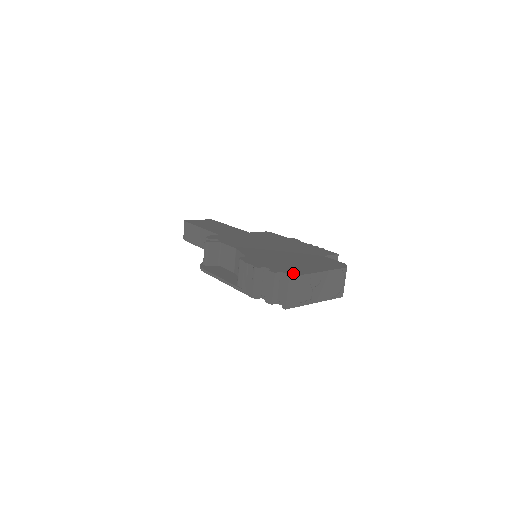
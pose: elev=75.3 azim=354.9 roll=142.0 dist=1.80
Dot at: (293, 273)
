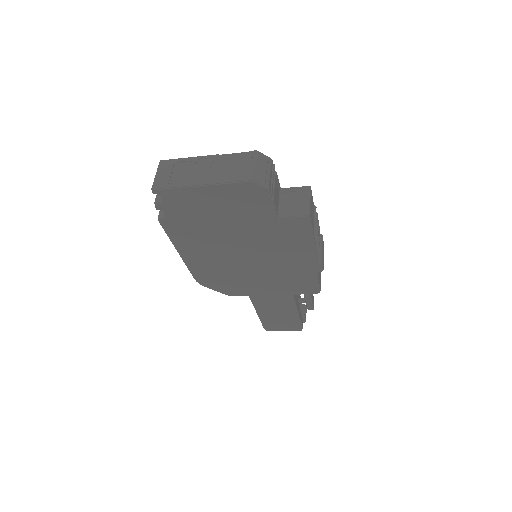
Dot at: occluded
